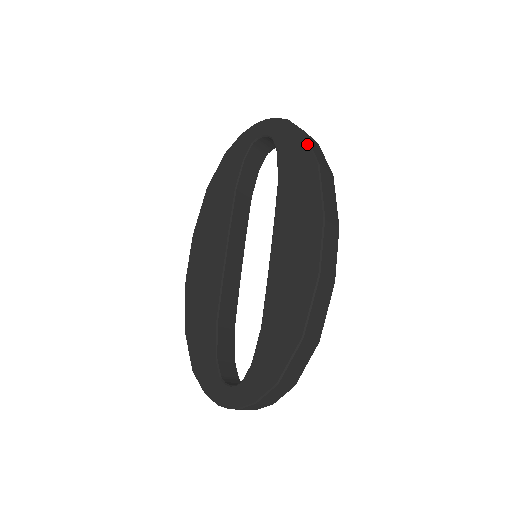
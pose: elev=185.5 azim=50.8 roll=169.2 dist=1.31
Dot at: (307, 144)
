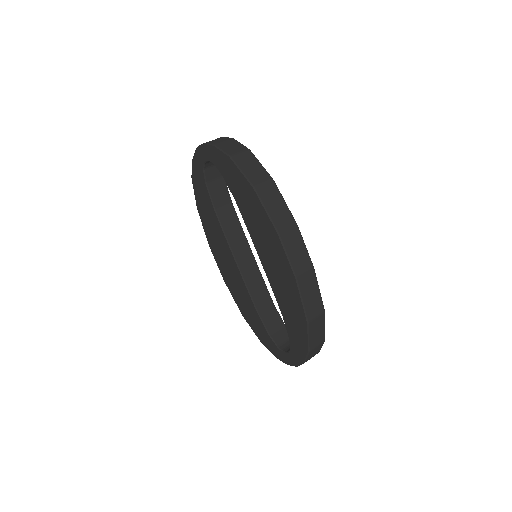
Dot at: (237, 169)
